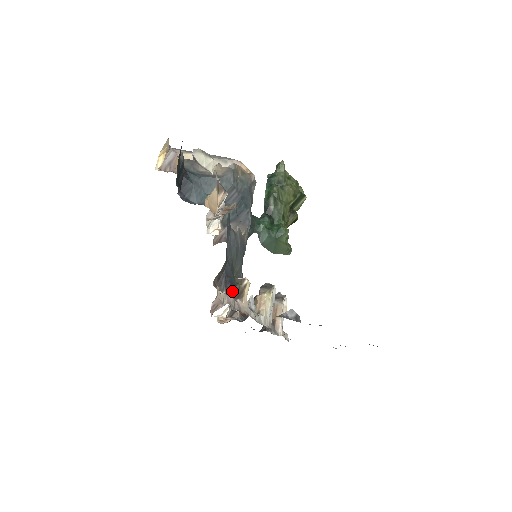
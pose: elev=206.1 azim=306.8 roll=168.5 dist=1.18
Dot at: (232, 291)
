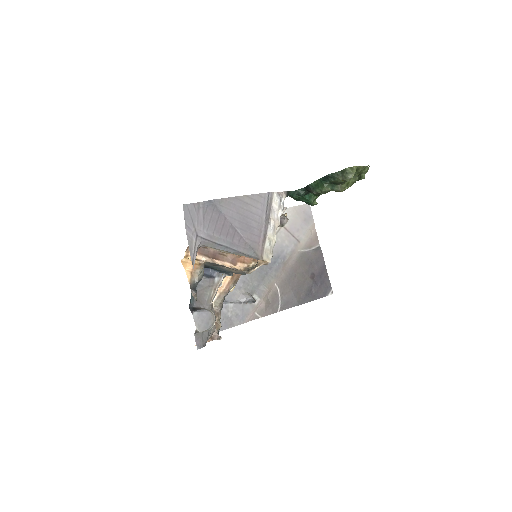
Dot at: occluded
